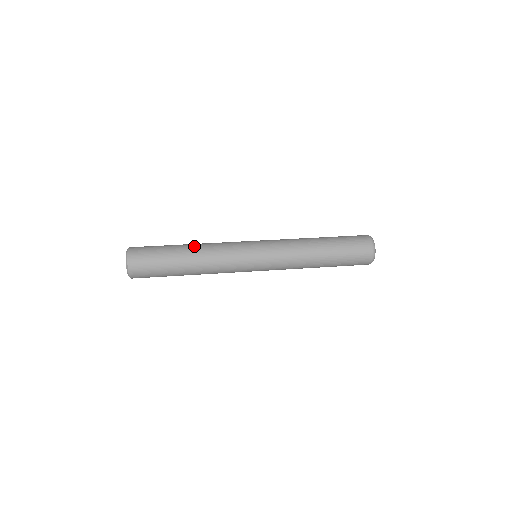
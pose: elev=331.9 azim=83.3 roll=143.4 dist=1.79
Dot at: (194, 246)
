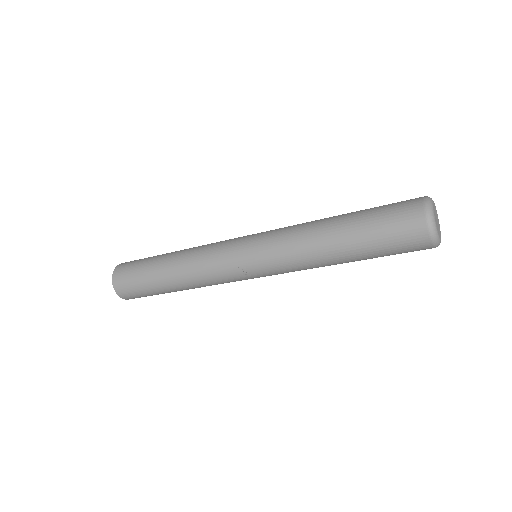
Dot at: occluded
